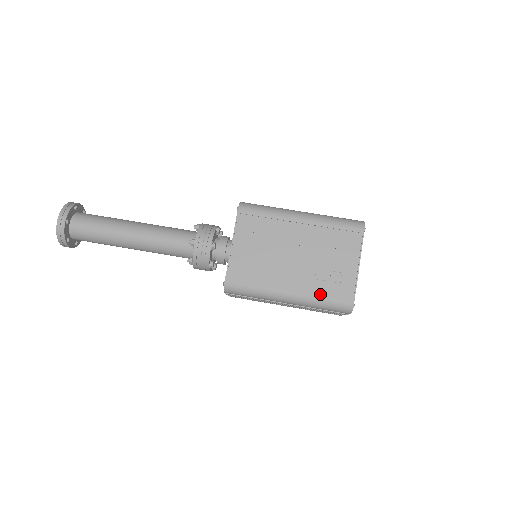
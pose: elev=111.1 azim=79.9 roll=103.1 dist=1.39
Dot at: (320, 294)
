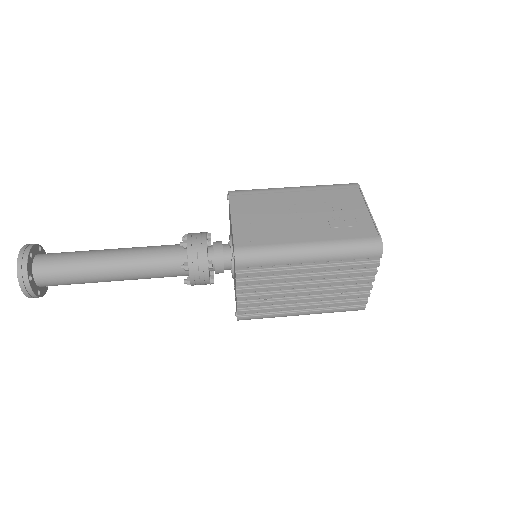
Dot at: (342, 238)
